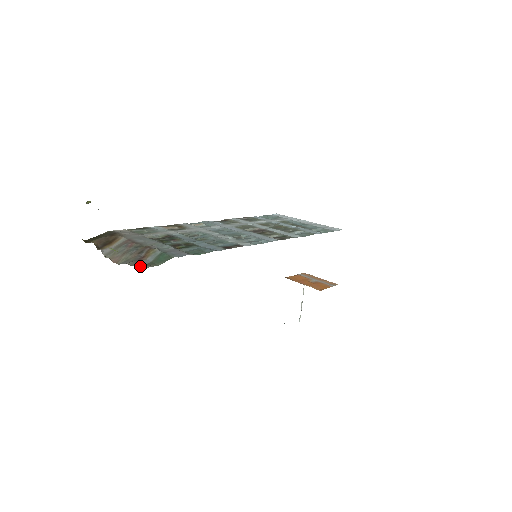
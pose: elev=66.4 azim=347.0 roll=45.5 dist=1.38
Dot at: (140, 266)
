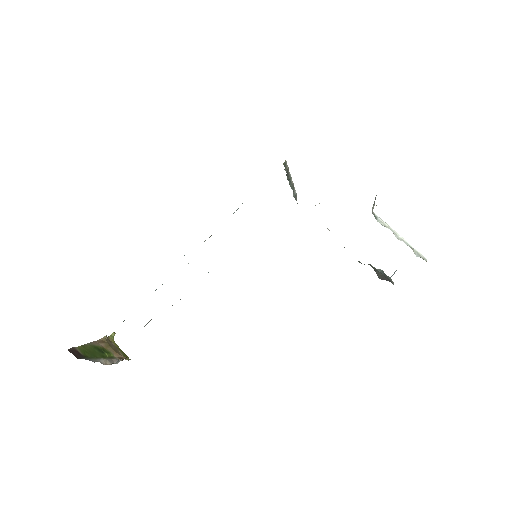
Dot at: occluded
